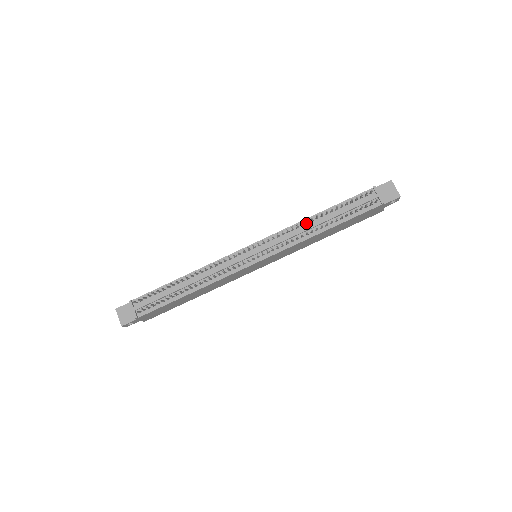
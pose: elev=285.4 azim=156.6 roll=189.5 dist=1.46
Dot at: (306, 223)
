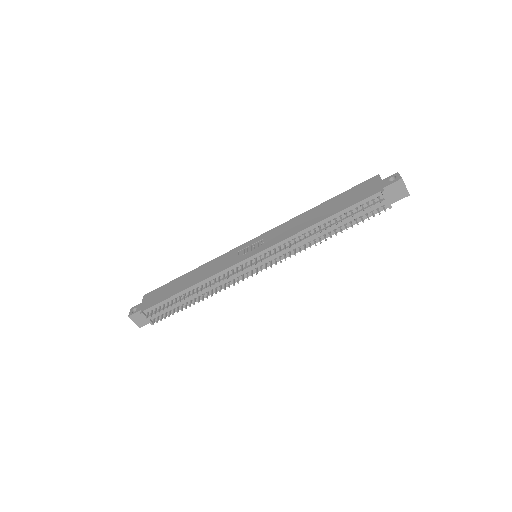
Dot at: (308, 231)
